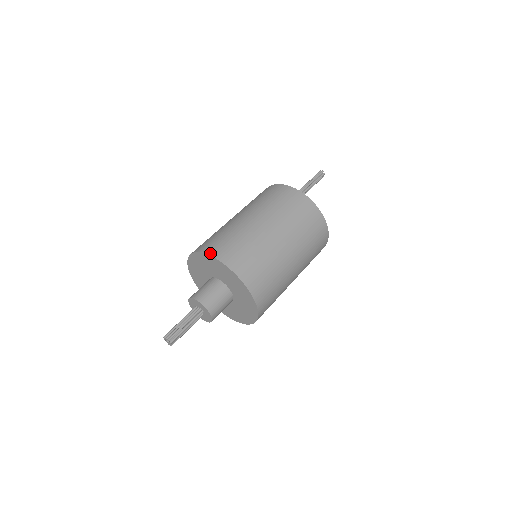
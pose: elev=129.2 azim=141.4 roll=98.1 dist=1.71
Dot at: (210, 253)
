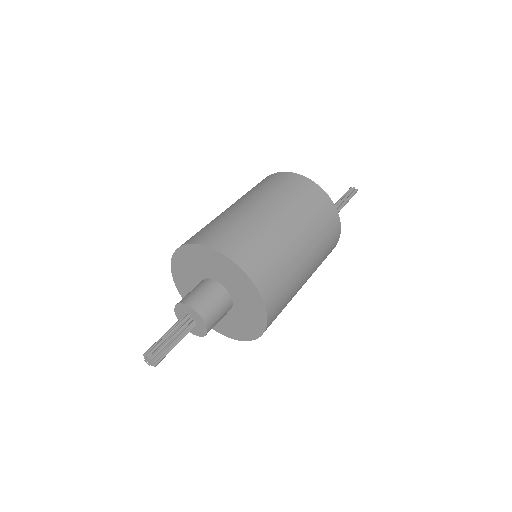
Dot at: (249, 273)
